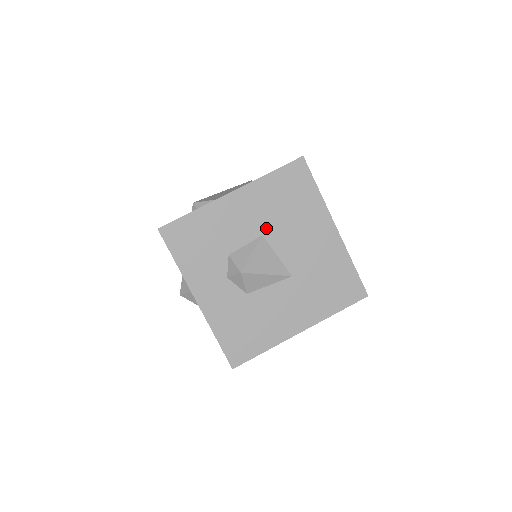
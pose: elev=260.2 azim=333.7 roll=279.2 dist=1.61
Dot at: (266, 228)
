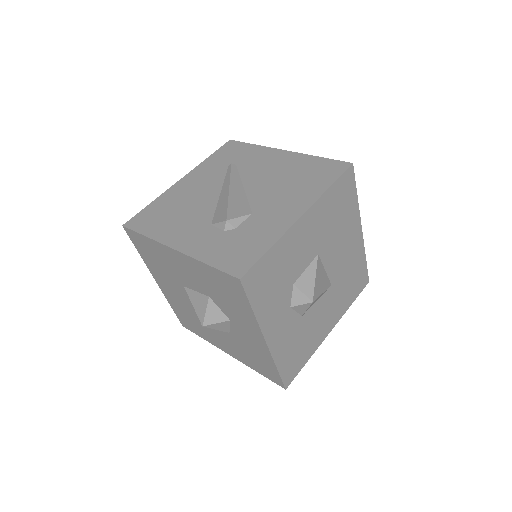
Dot at: (321, 246)
